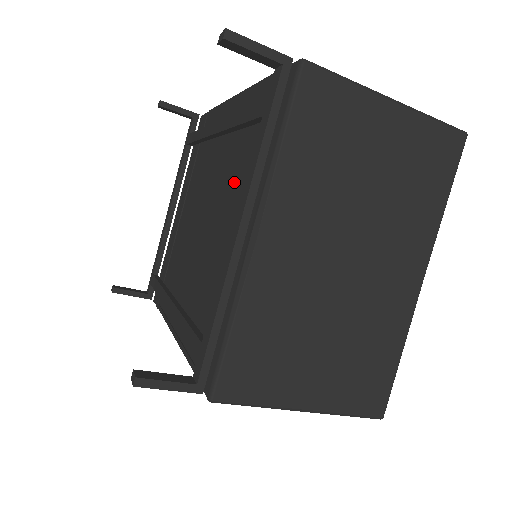
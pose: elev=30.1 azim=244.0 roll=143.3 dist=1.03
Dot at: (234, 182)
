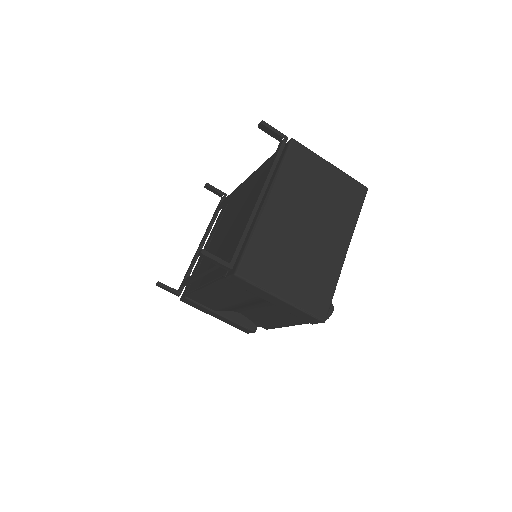
Dot at: (253, 197)
